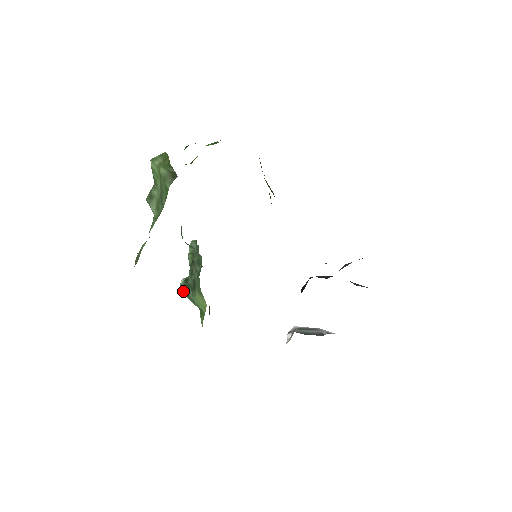
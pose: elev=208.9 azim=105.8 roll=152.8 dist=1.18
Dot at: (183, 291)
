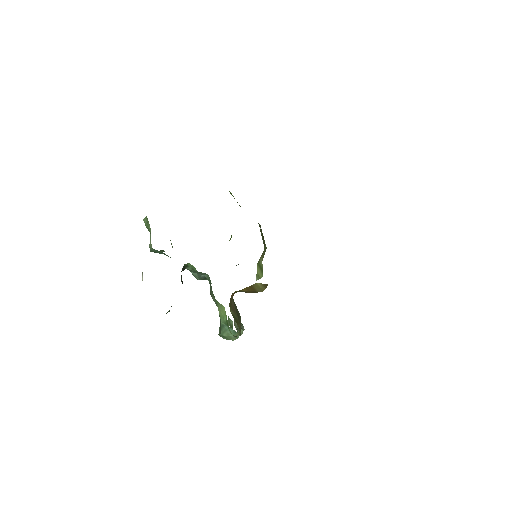
Dot at: (219, 334)
